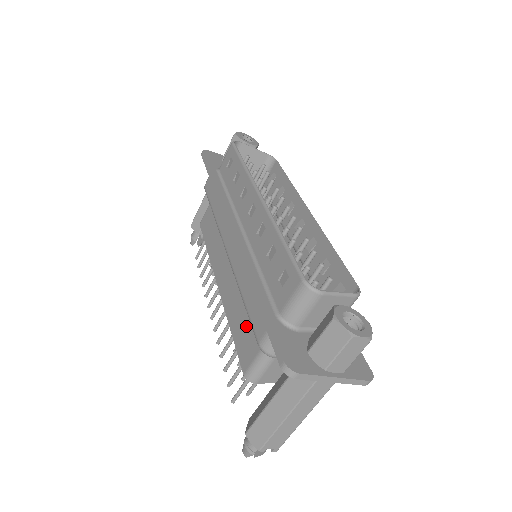
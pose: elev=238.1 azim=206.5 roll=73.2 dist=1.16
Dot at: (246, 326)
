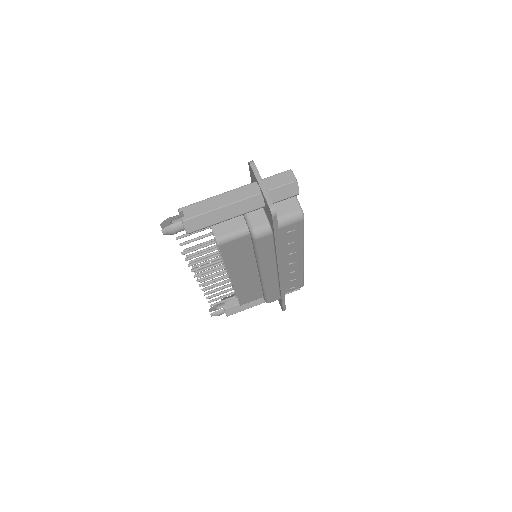
Dot at: occluded
